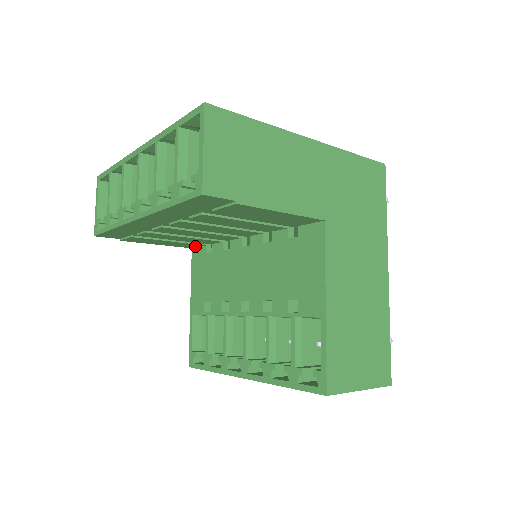
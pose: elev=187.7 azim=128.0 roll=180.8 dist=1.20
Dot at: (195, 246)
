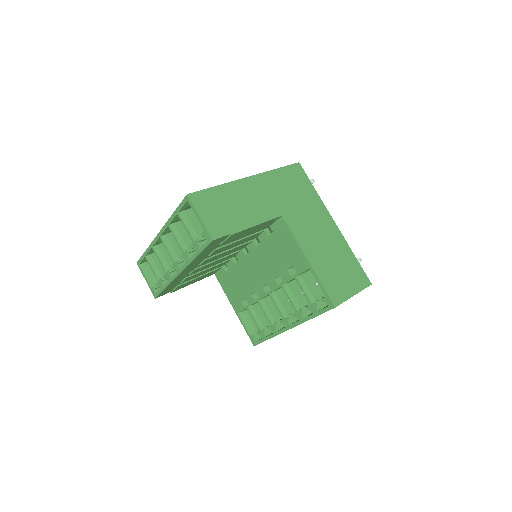
Dot at: (216, 271)
